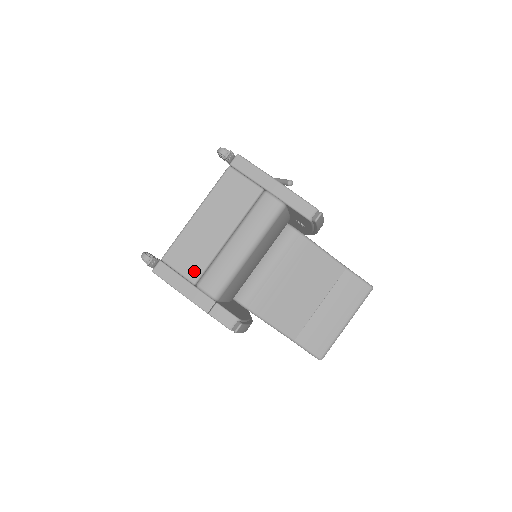
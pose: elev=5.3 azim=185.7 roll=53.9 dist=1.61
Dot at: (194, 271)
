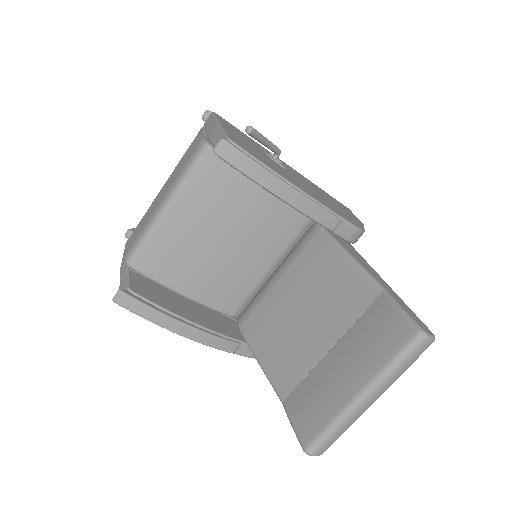
Dot at: occluded
